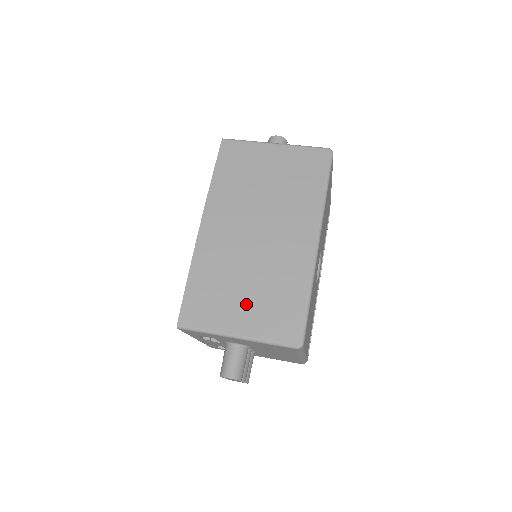
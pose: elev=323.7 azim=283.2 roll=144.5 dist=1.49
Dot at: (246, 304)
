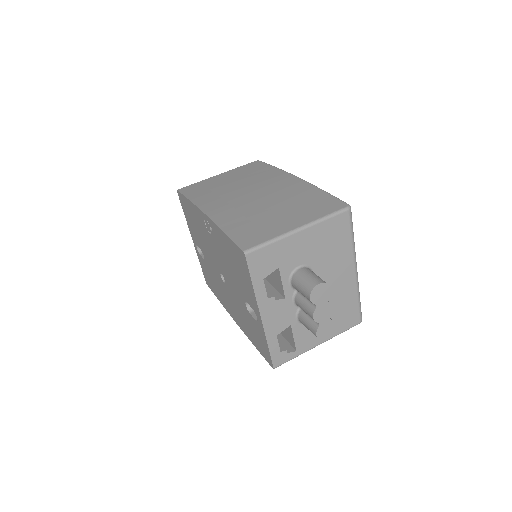
Dot at: (285, 215)
